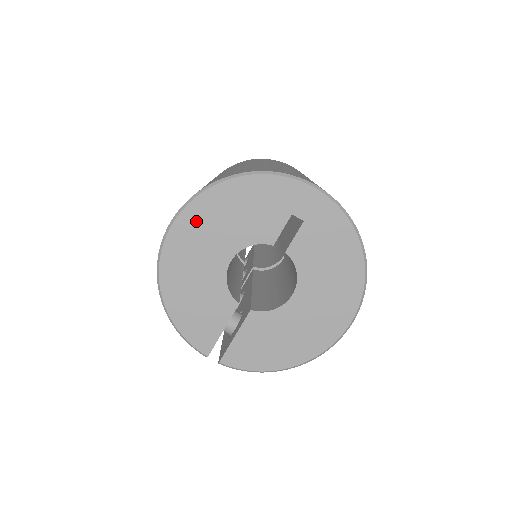
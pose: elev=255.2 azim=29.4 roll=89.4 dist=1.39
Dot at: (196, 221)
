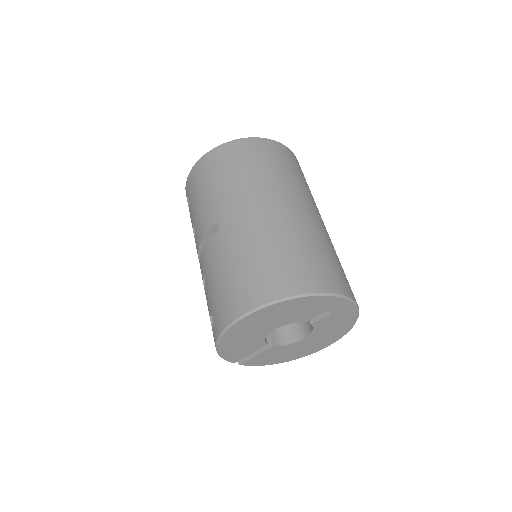
Dot at: (263, 315)
